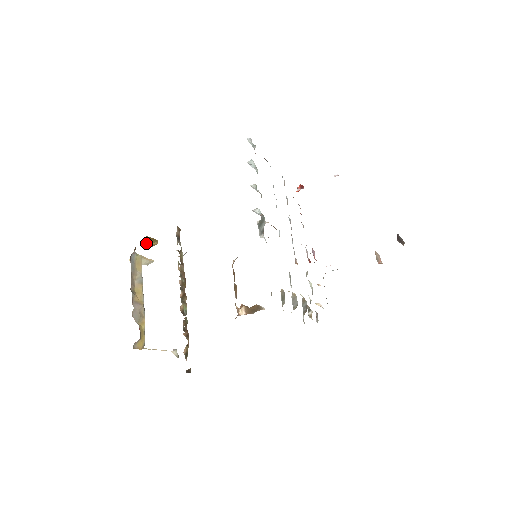
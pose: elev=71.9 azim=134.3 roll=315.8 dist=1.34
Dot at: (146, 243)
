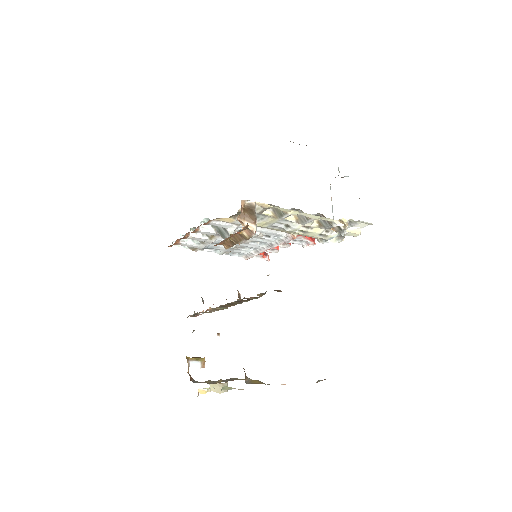
Dot at: (194, 364)
